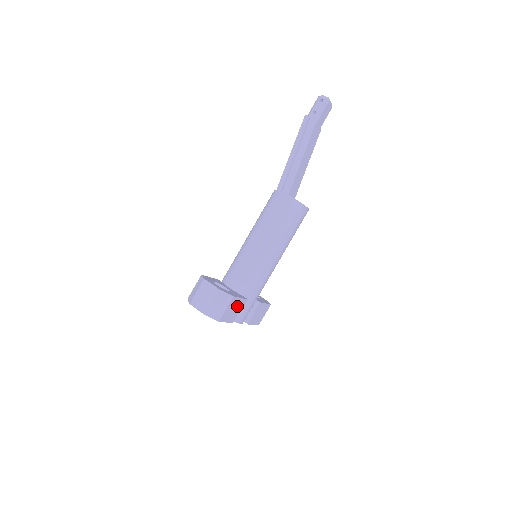
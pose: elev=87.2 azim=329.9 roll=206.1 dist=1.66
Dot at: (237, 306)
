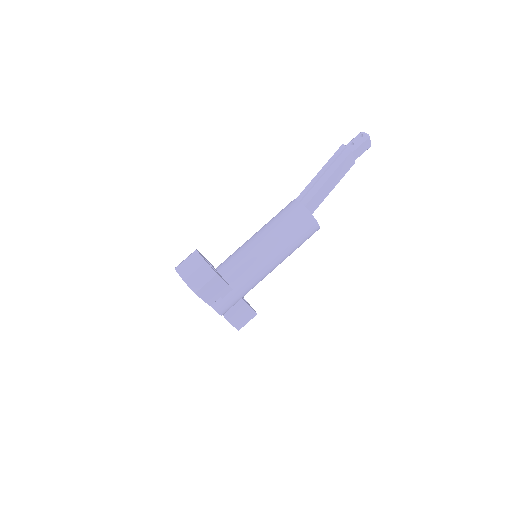
Dot at: (219, 289)
